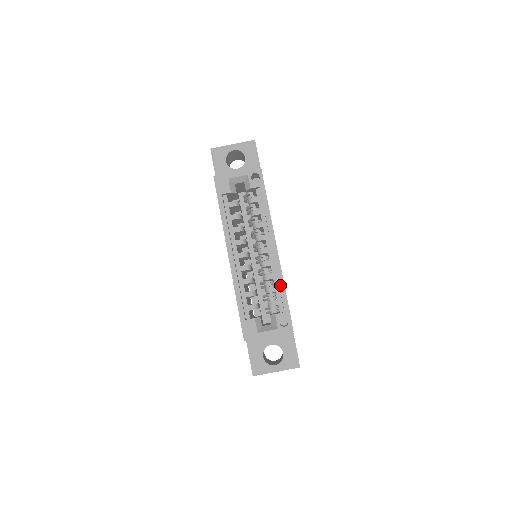
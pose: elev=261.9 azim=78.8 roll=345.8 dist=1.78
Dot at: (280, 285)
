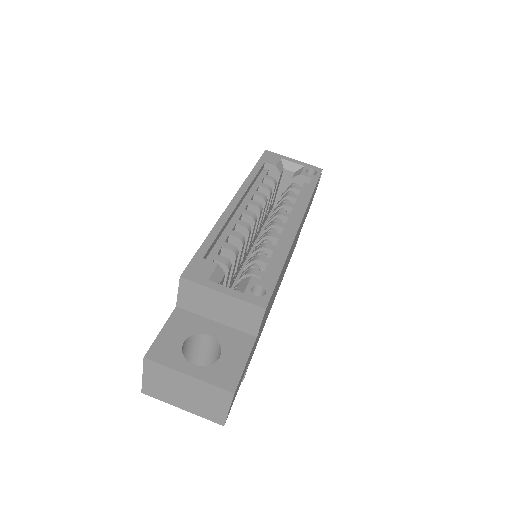
Dot at: (281, 254)
